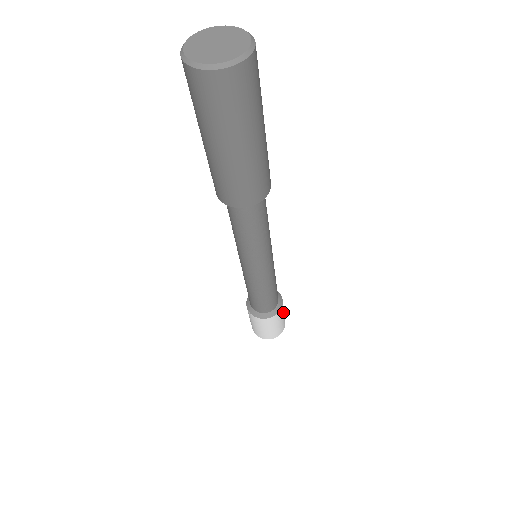
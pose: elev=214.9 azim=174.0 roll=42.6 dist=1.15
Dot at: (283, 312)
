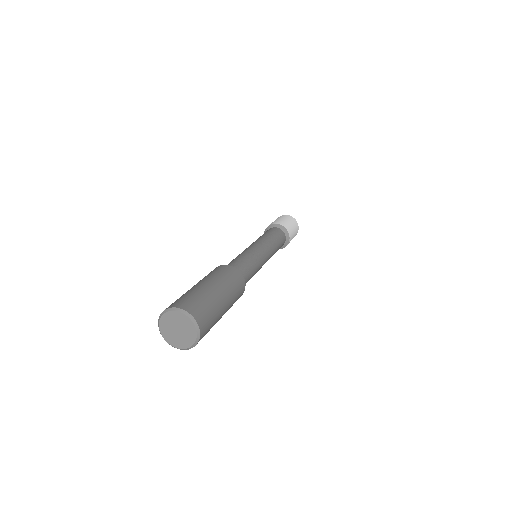
Dot at: (289, 226)
